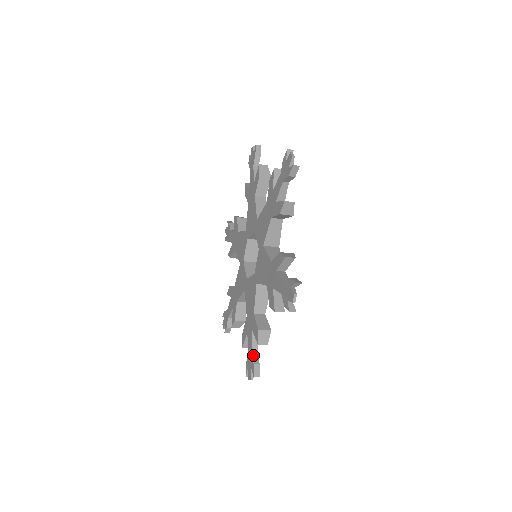
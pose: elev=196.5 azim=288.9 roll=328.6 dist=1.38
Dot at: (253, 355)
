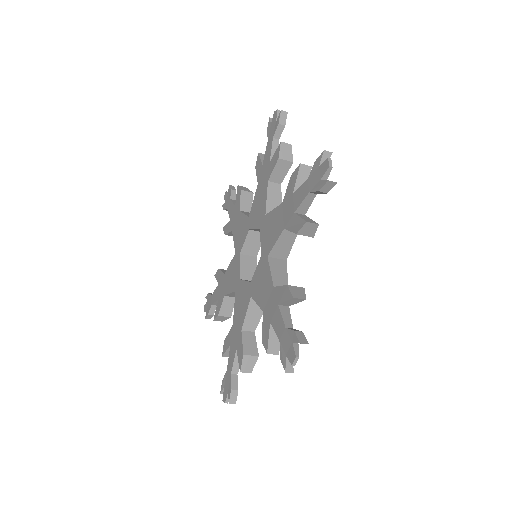
Dot at: (232, 377)
